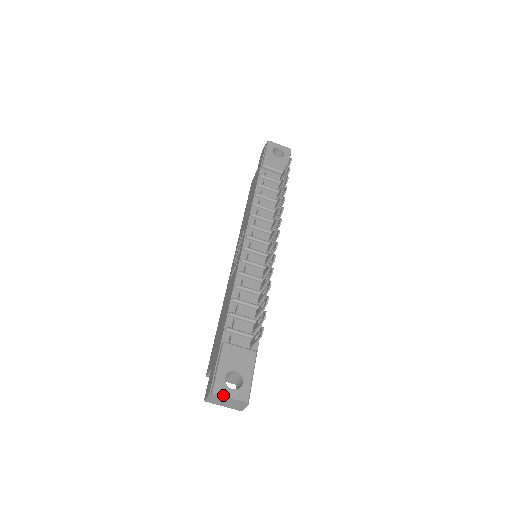
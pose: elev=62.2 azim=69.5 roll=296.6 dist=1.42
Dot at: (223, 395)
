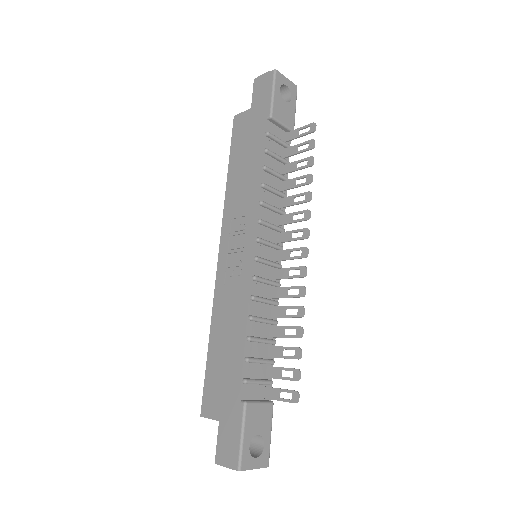
Dot at: (249, 469)
